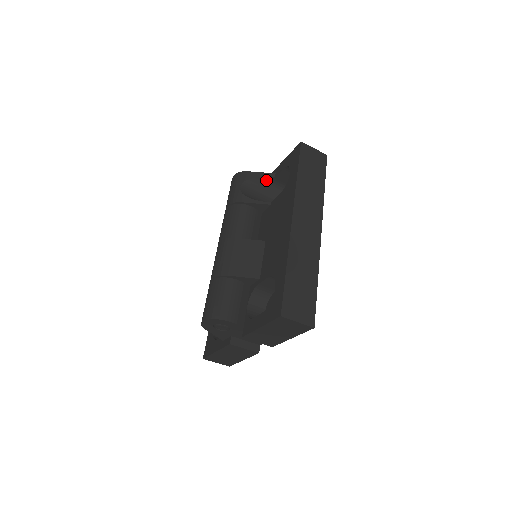
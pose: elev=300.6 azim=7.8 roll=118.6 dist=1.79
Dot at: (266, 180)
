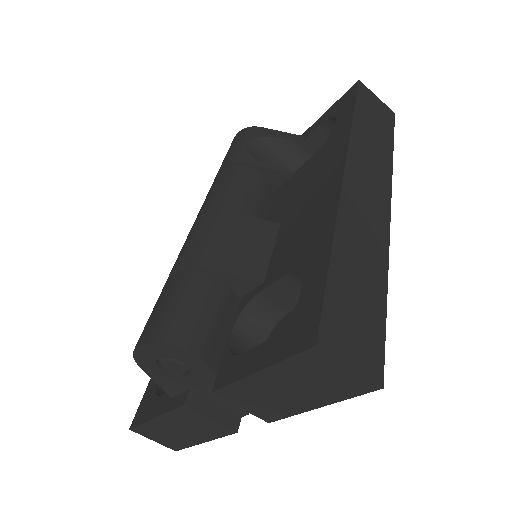
Dot at: (288, 144)
